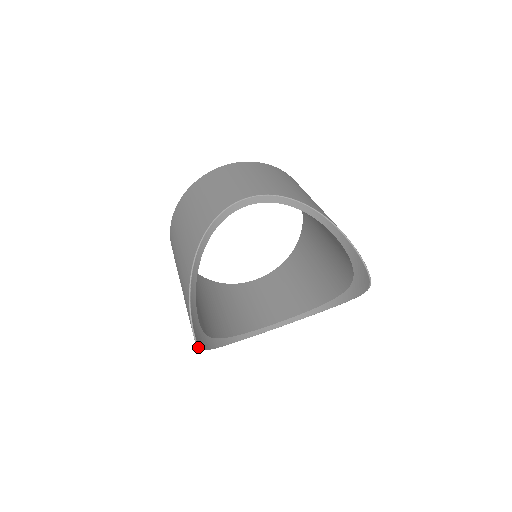
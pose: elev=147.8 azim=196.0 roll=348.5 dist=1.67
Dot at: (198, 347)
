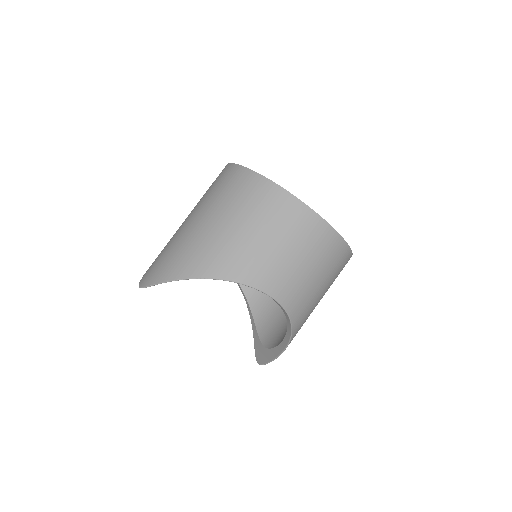
Dot at: (139, 283)
